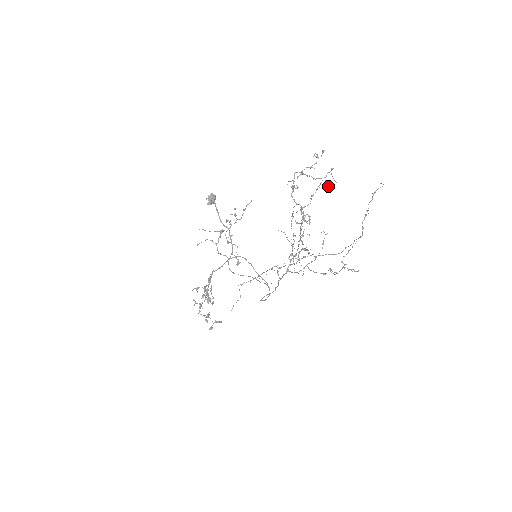
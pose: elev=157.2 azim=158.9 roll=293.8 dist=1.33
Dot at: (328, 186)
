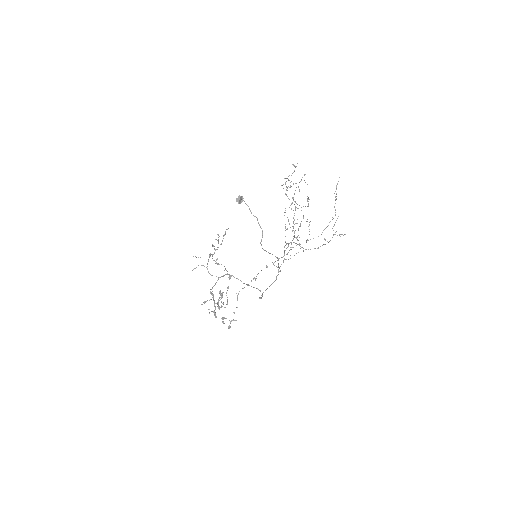
Dot at: (299, 191)
